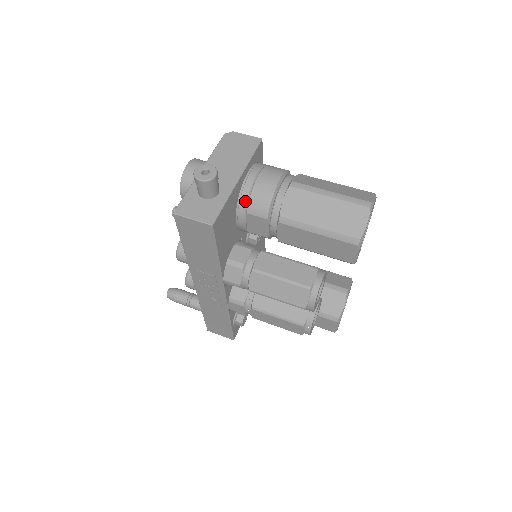
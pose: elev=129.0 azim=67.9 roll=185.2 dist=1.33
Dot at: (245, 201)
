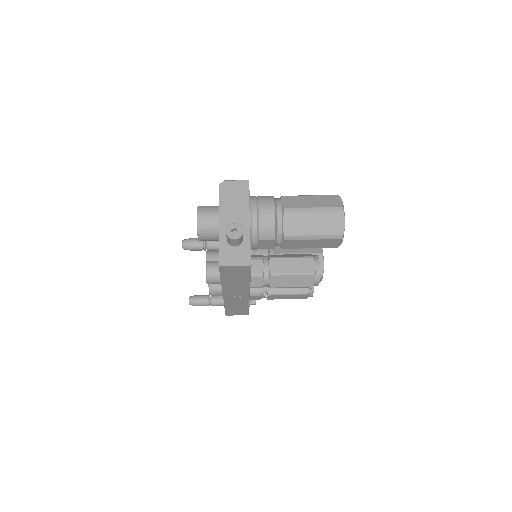
Dot at: (256, 233)
